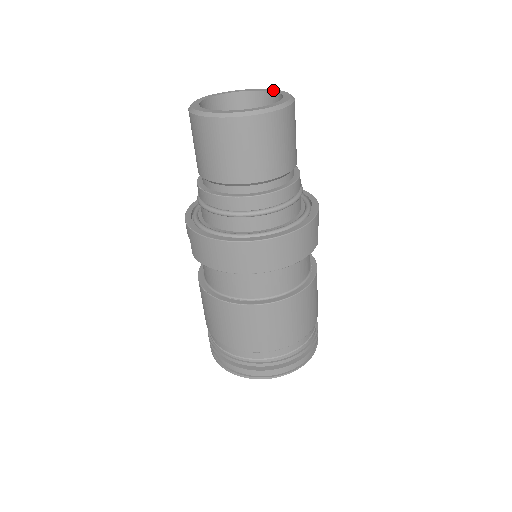
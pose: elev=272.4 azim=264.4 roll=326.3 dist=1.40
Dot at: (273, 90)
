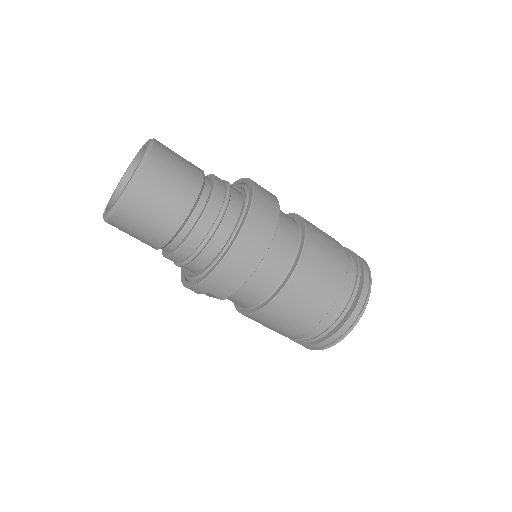
Dot at: (135, 156)
